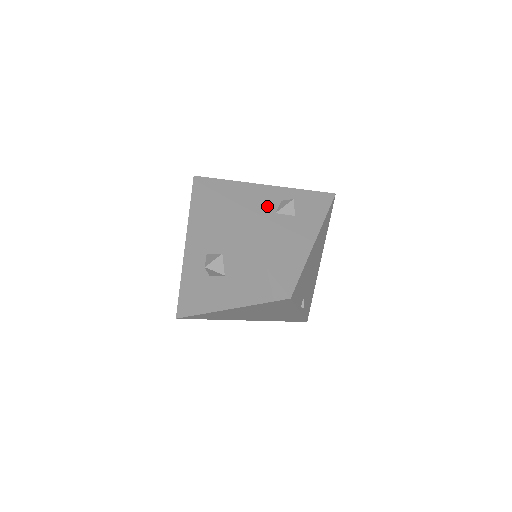
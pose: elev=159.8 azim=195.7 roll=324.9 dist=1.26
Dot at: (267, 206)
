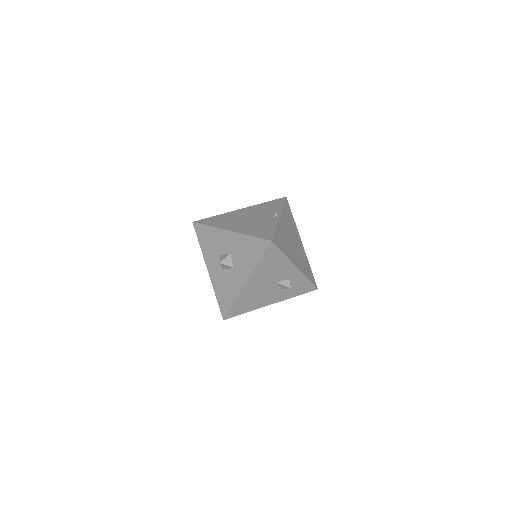
Dot at: (278, 278)
